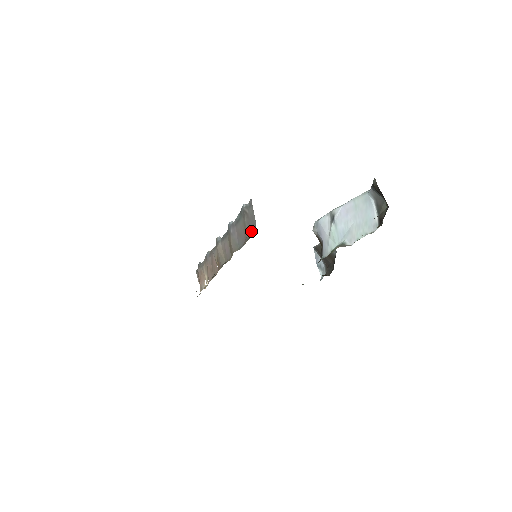
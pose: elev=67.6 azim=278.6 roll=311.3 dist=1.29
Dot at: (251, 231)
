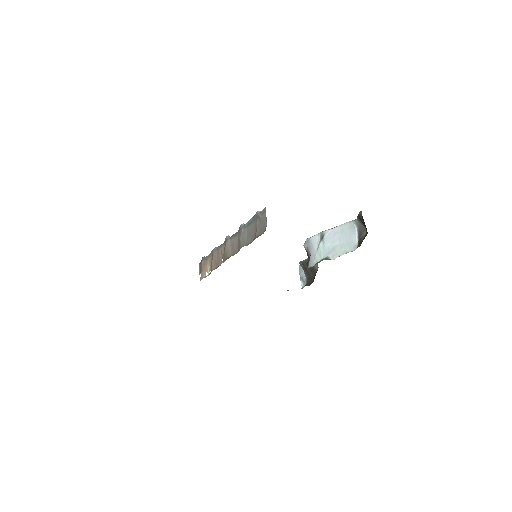
Dot at: (261, 231)
